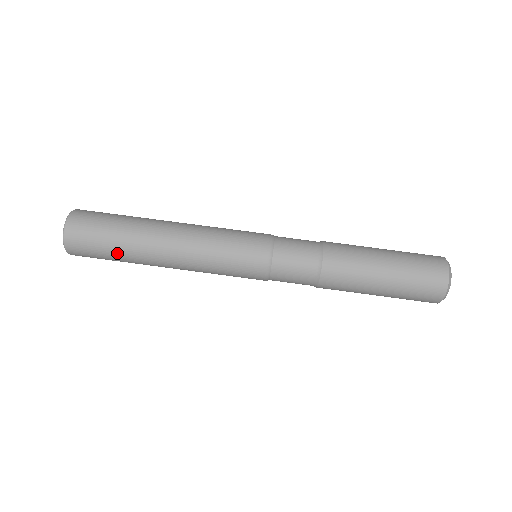
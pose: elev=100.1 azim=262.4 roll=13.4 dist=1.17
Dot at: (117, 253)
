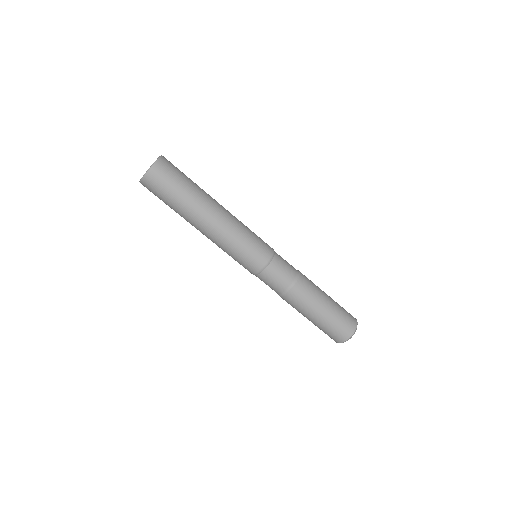
Dot at: (172, 207)
